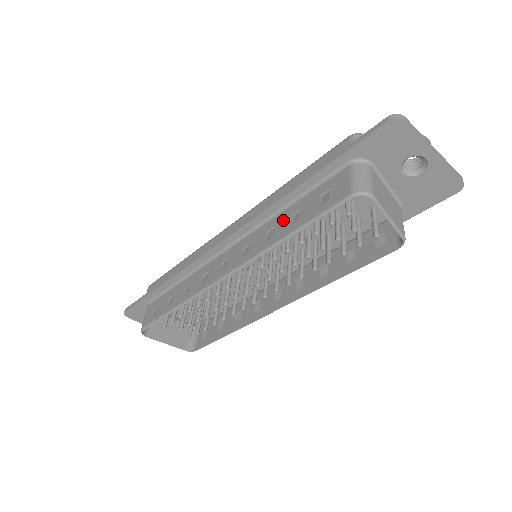
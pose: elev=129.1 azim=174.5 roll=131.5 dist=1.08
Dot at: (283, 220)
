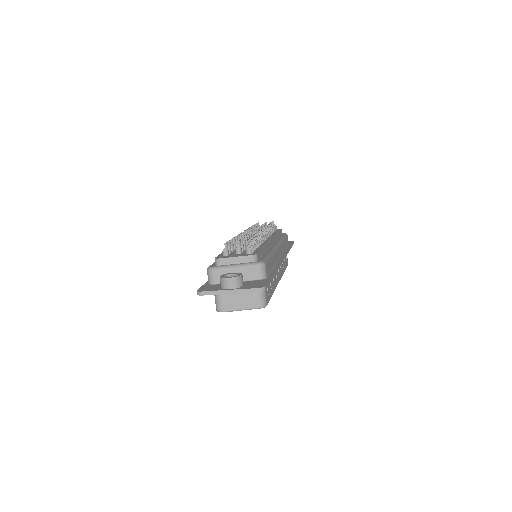
Dot at: occluded
